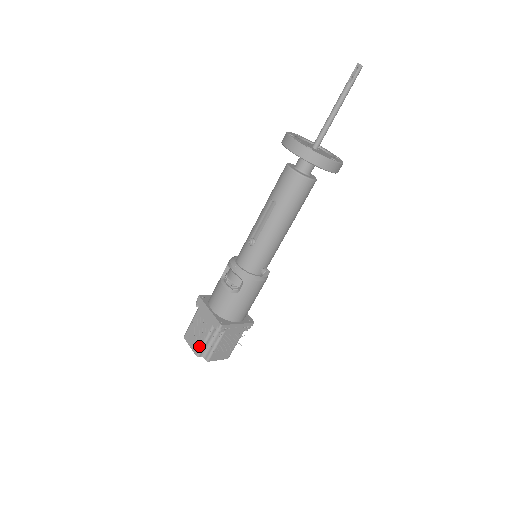
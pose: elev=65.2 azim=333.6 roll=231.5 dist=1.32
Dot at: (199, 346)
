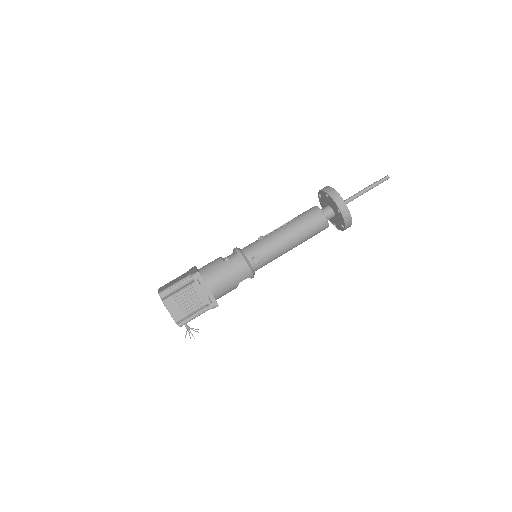
Dot at: (167, 287)
